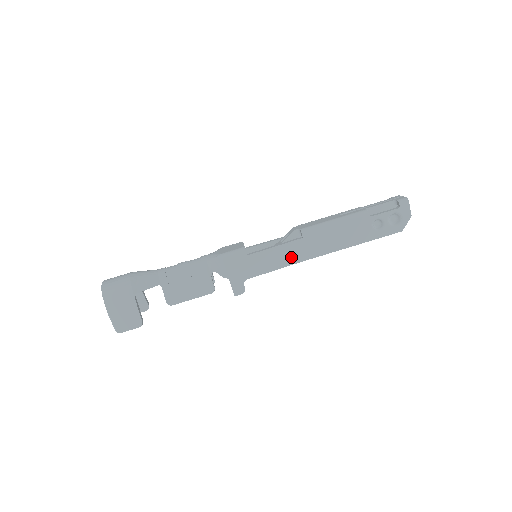
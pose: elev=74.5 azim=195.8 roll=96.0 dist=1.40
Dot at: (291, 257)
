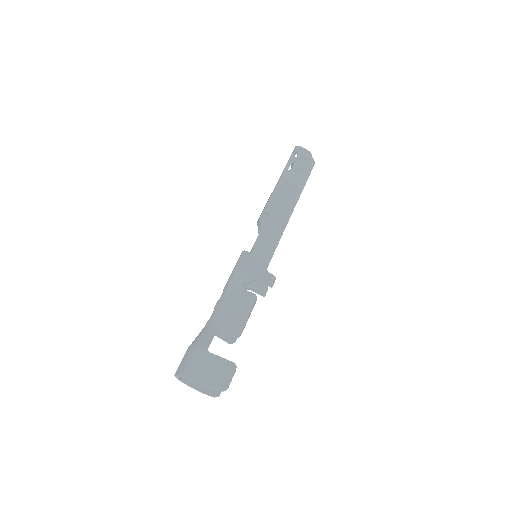
Dot at: (276, 231)
